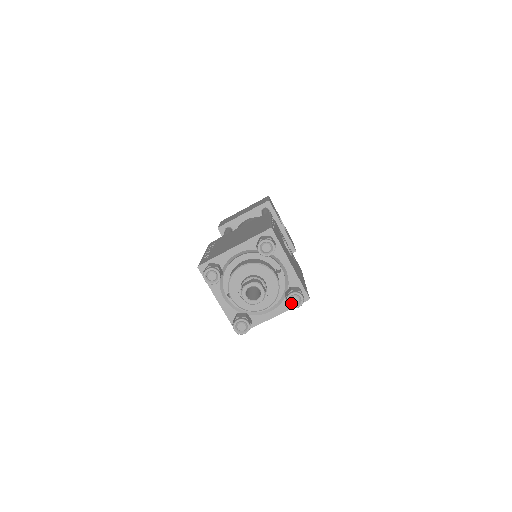
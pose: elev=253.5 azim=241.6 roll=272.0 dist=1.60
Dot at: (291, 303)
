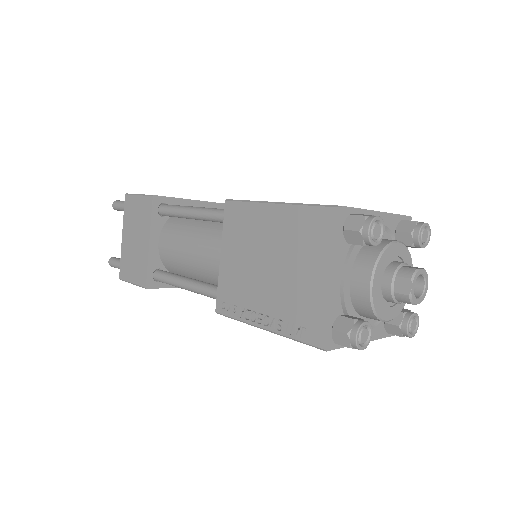
Dot at: (424, 243)
